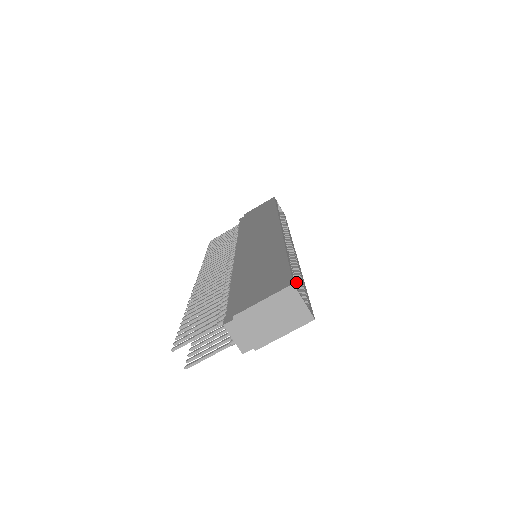
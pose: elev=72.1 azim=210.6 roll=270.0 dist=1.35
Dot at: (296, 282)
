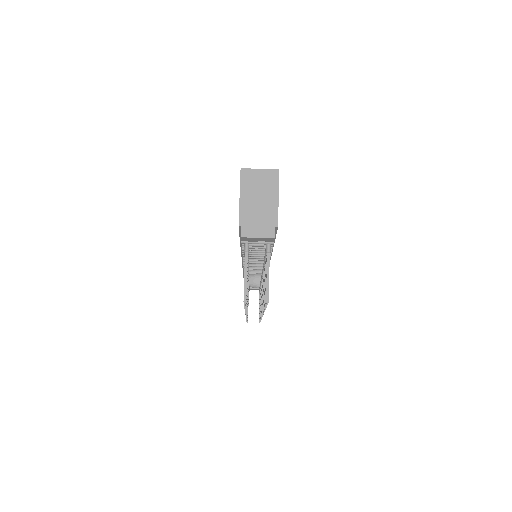
Dot at: occluded
